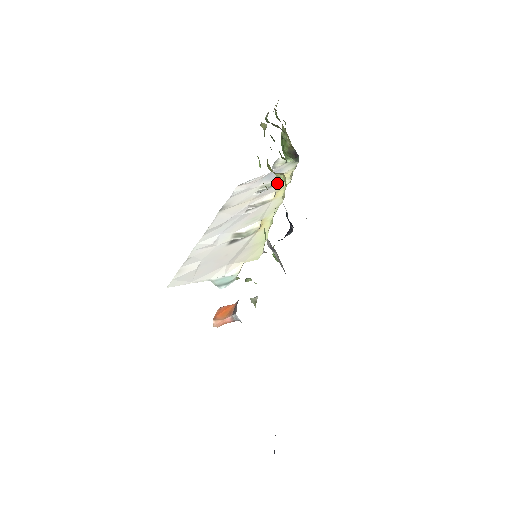
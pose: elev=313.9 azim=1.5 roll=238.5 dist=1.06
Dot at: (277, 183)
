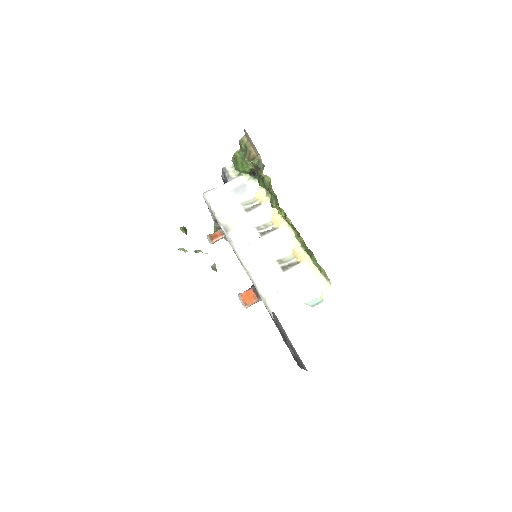
Dot at: (260, 204)
